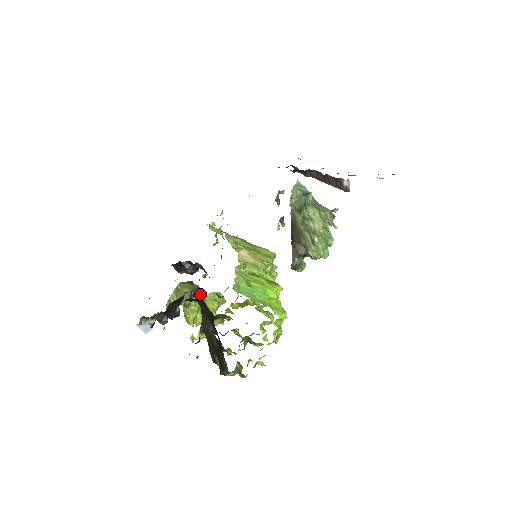
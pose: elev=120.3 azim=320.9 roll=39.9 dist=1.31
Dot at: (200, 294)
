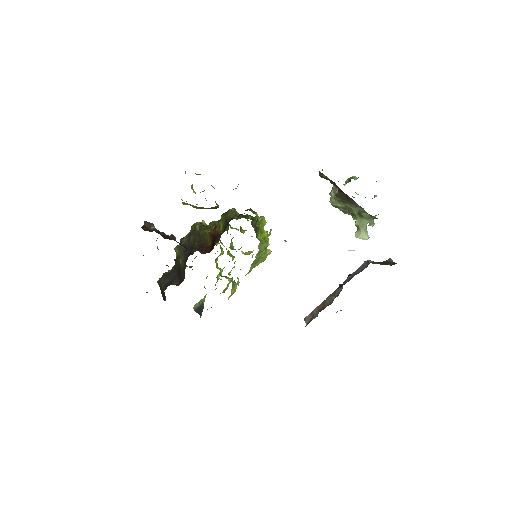
Dot at: occluded
